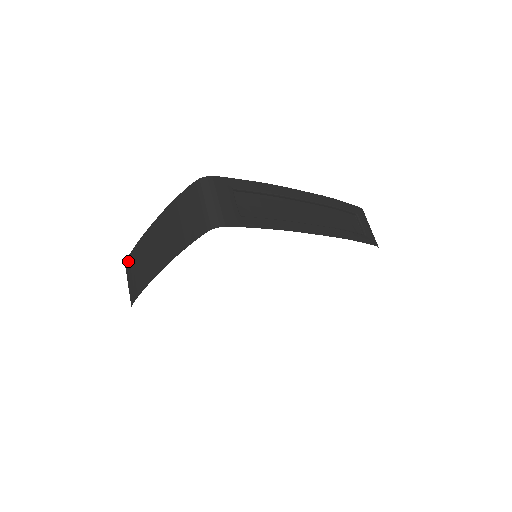
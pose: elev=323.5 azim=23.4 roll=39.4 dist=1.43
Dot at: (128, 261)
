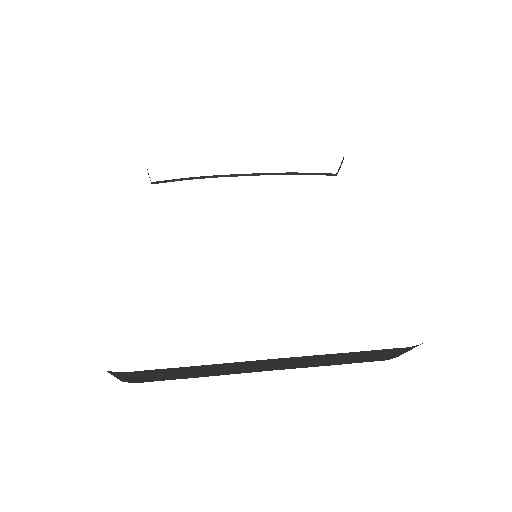
Dot at: occluded
